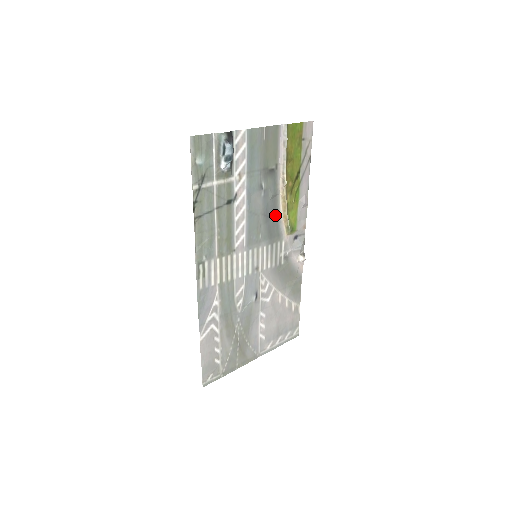
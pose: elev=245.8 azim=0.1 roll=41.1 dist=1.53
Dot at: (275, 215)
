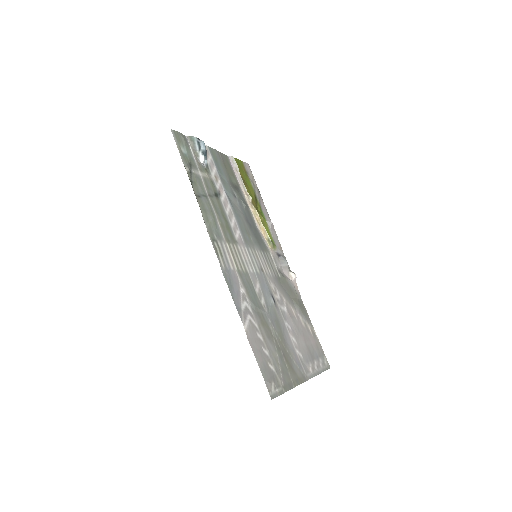
Dot at: (254, 226)
